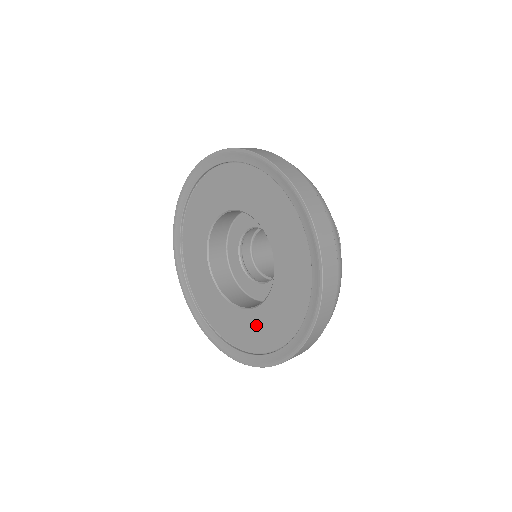
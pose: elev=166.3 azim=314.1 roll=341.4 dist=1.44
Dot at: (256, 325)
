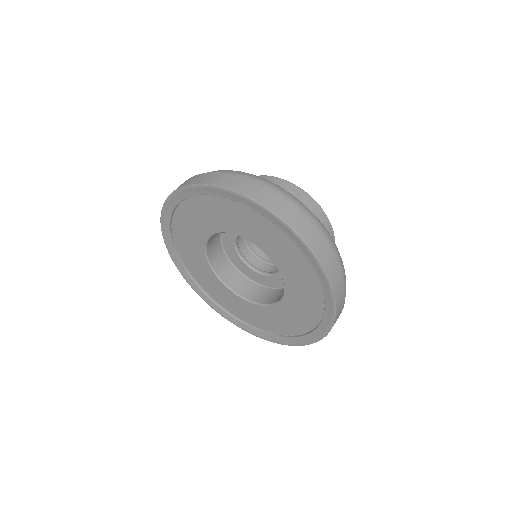
Dot at: (264, 316)
